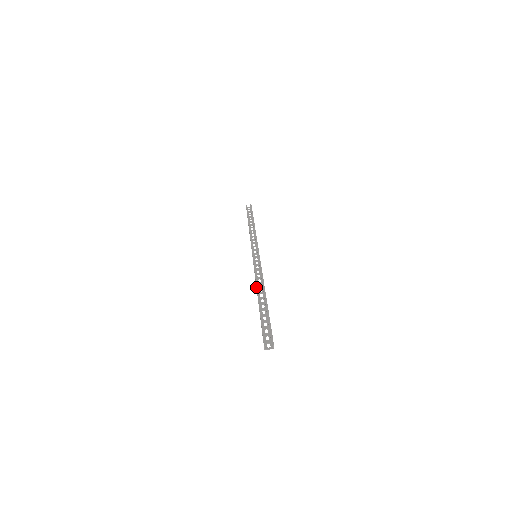
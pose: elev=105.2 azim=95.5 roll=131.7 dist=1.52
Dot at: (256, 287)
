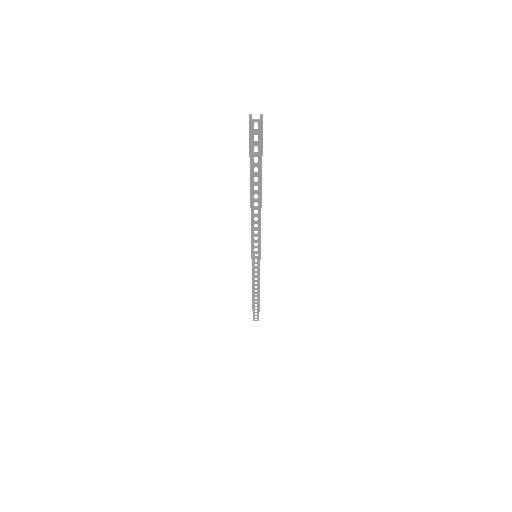
Dot at: occluded
